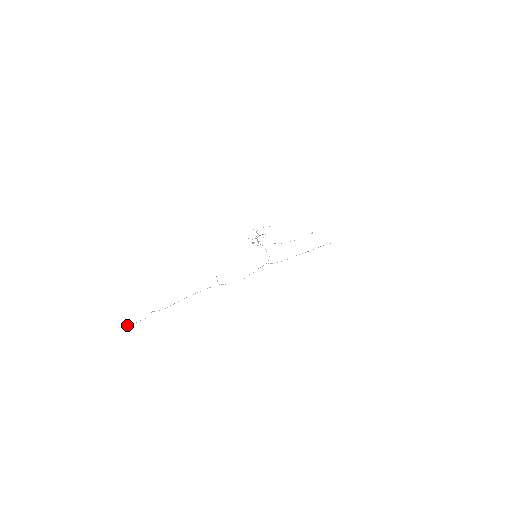
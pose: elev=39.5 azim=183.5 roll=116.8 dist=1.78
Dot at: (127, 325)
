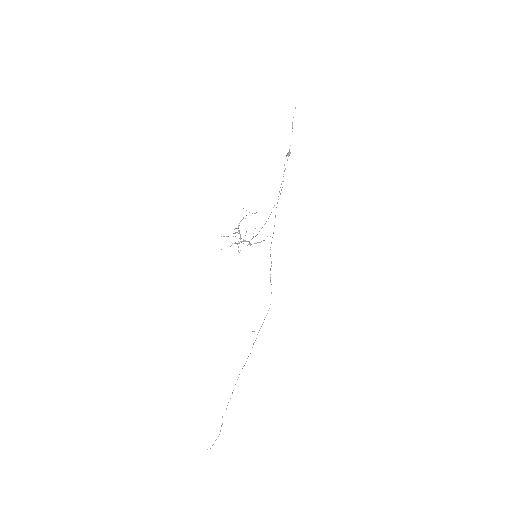
Dot at: occluded
